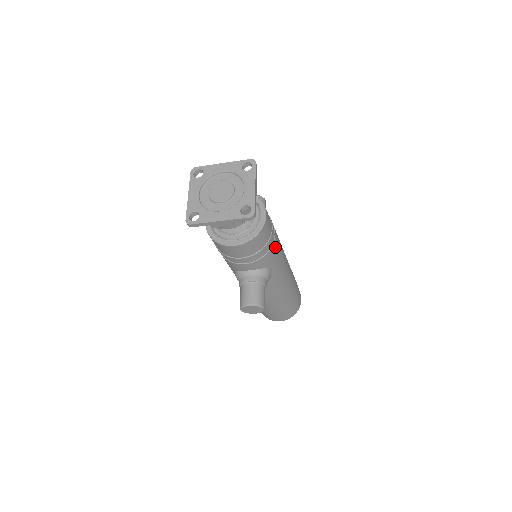
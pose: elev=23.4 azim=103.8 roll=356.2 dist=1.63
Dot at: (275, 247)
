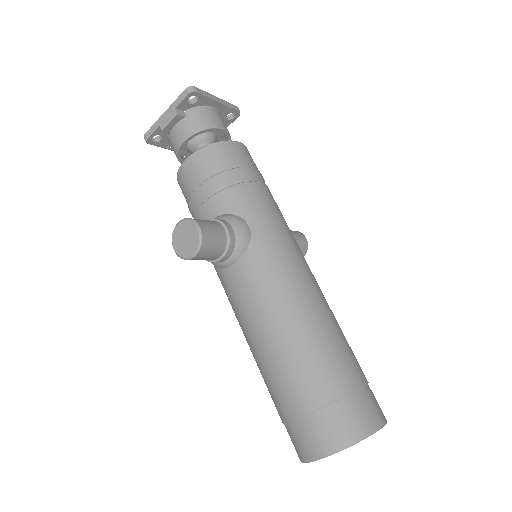
Dot at: (256, 193)
